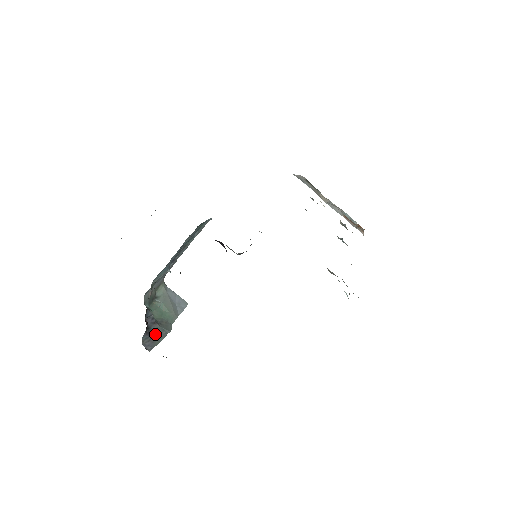
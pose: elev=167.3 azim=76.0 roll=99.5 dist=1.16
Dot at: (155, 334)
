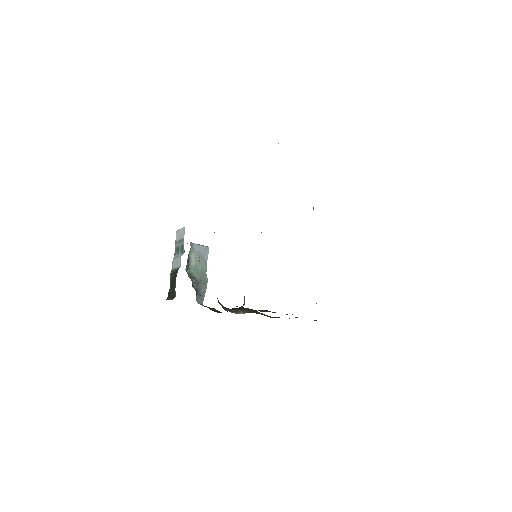
Dot at: (201, 291)
